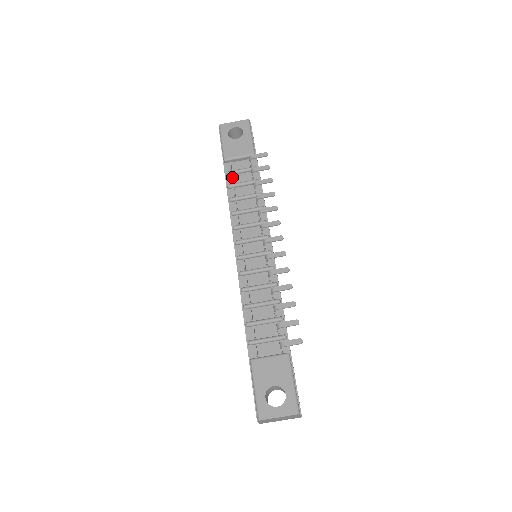
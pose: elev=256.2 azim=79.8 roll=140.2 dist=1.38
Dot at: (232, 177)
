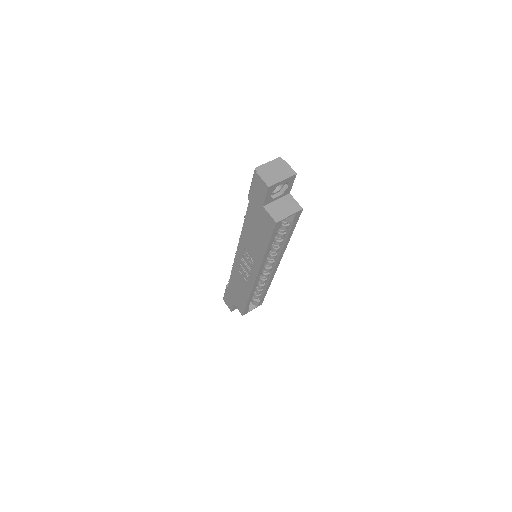
Dot at: occluded
